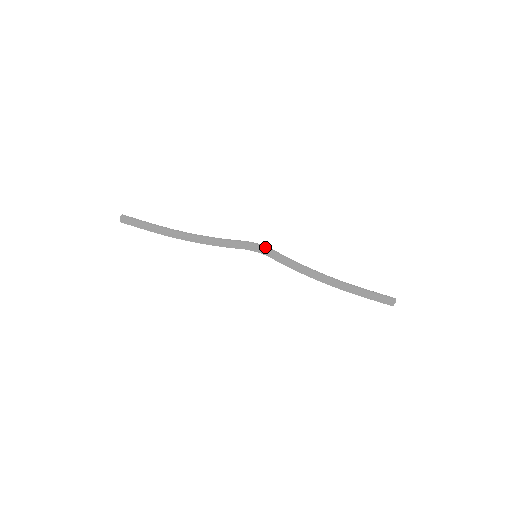
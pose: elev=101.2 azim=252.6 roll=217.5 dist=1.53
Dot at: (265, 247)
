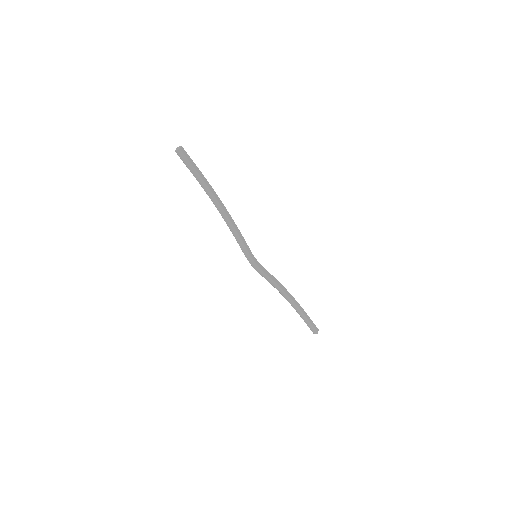
Dot at: (256, 269)
